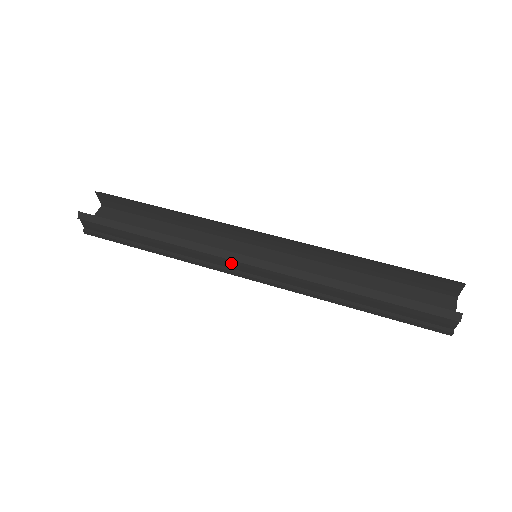
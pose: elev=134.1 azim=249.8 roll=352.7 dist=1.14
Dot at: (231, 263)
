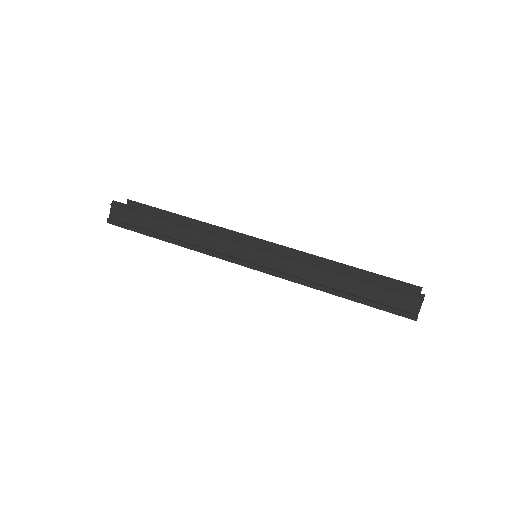
Dot at: (237, 250)
